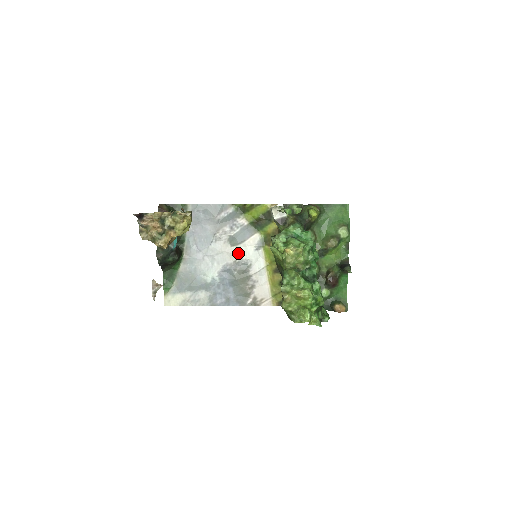
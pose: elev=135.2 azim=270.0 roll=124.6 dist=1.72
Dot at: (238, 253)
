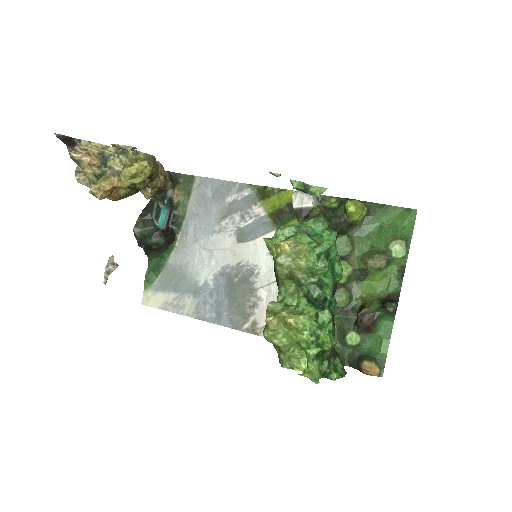
Dot at: (244, 253)
